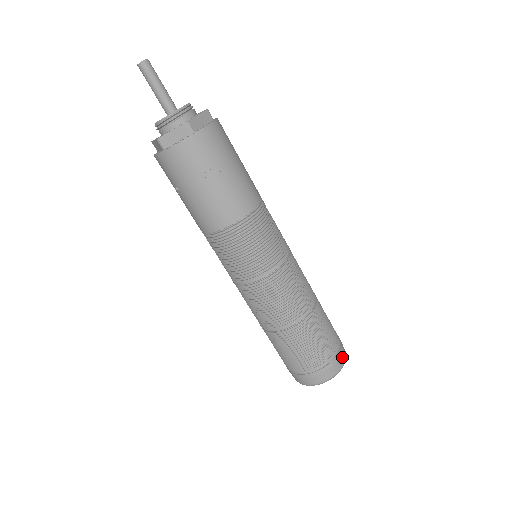
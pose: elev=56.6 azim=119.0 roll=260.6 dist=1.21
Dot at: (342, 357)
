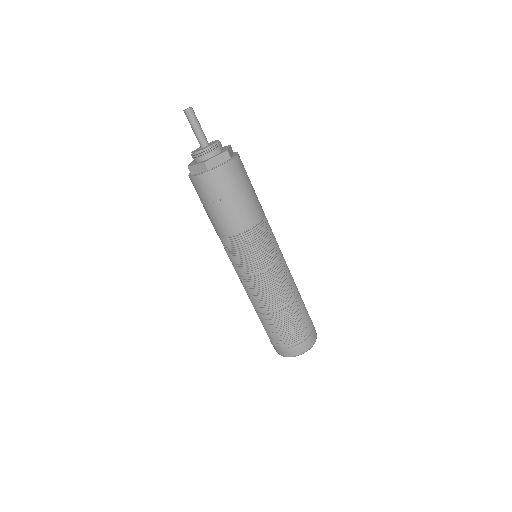
Dot at: (307, 345)
